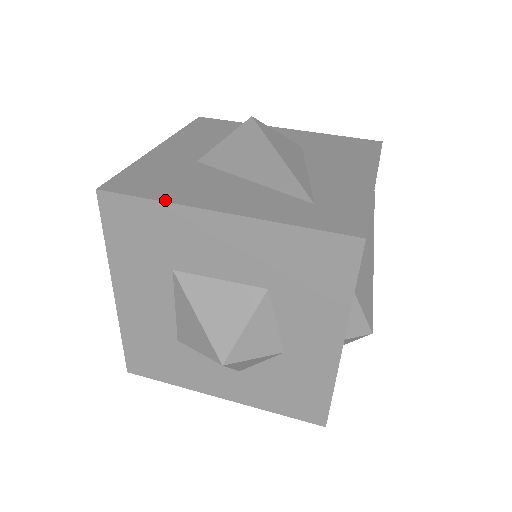
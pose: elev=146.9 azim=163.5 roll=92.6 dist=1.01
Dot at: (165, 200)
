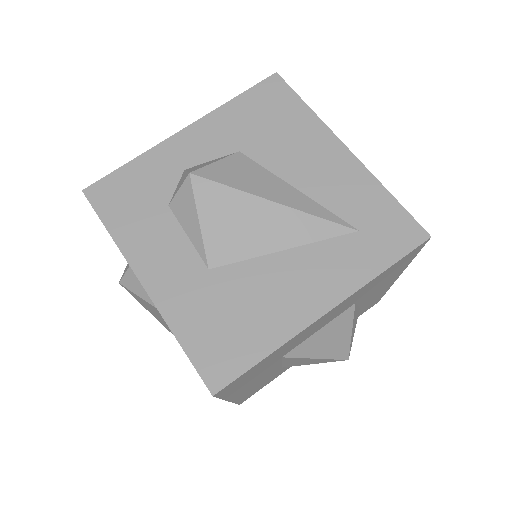
Dot at: (276, 346)
